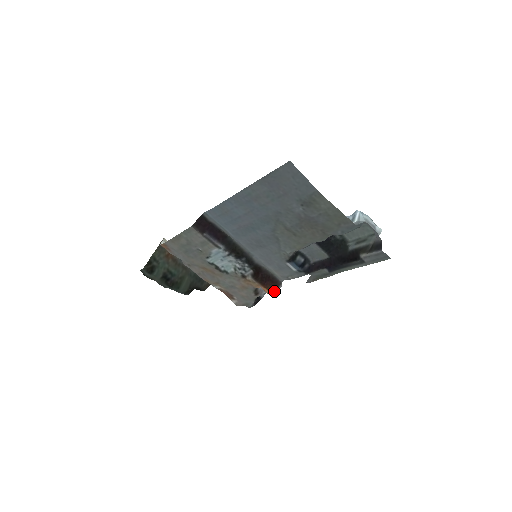
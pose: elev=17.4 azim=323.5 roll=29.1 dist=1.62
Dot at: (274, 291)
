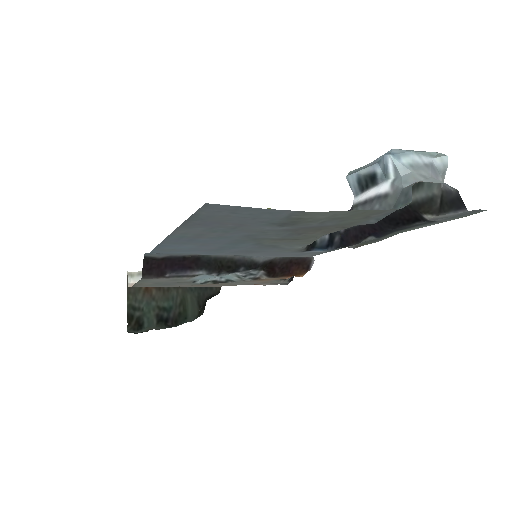
Dot at: (307, 271)
